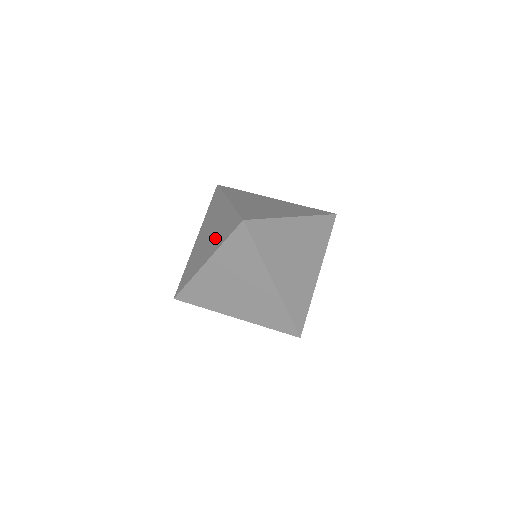
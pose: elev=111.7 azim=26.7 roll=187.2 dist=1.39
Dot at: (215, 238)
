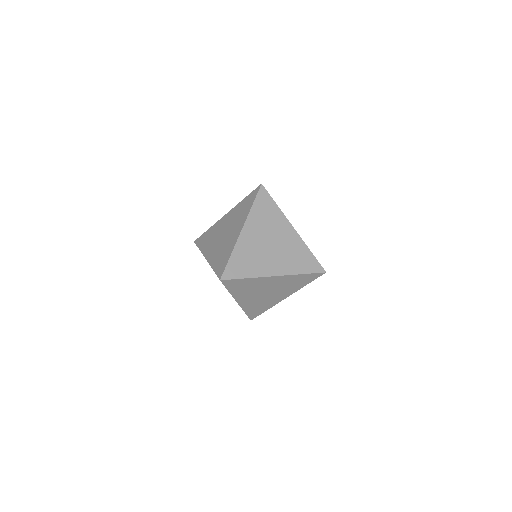
Dot at: (237, 220)
